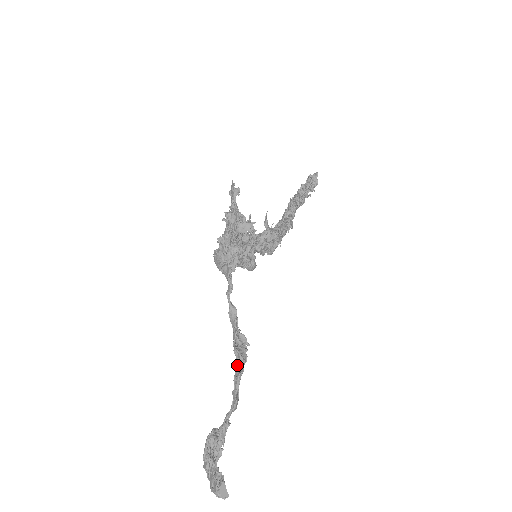
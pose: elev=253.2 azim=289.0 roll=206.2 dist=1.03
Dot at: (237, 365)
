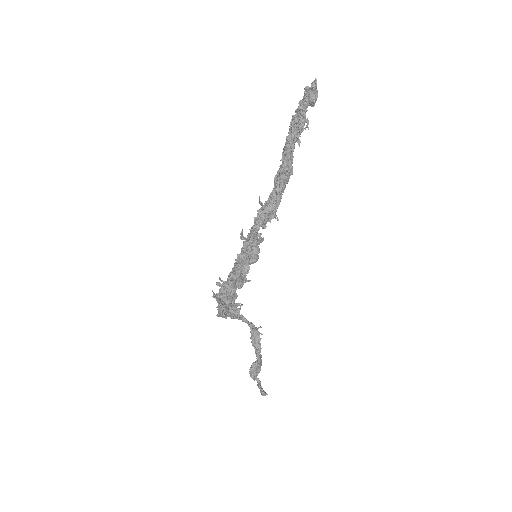
Dot at: (256, 352)
